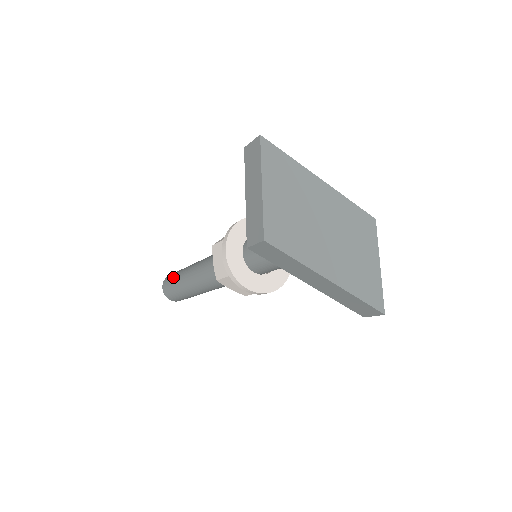
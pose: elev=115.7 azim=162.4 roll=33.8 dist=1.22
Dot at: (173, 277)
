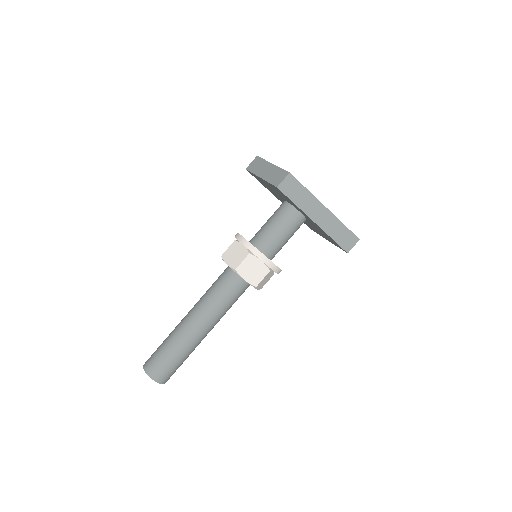
Dot at: (160, 345)
